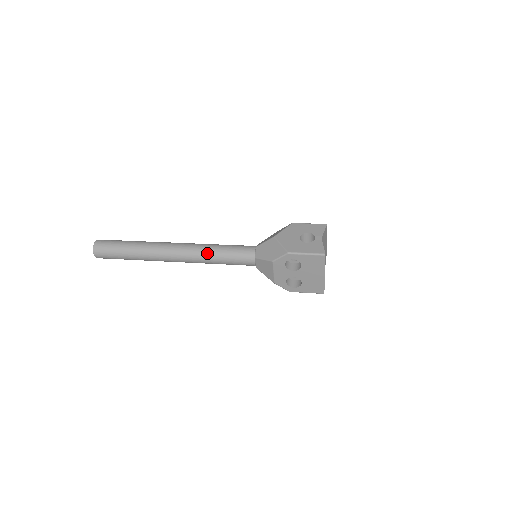
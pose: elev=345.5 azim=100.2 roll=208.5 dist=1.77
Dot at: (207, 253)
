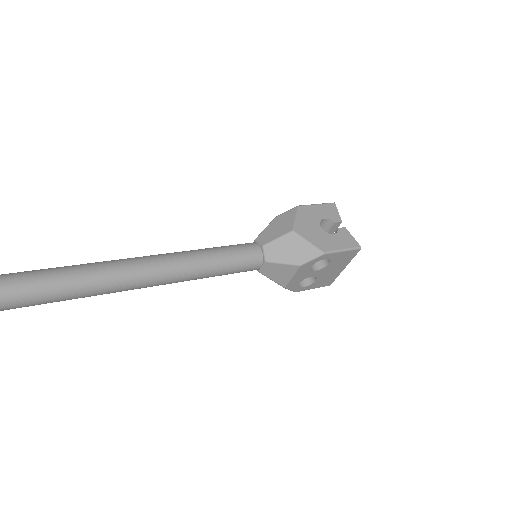
Dot at: (199, 267)
